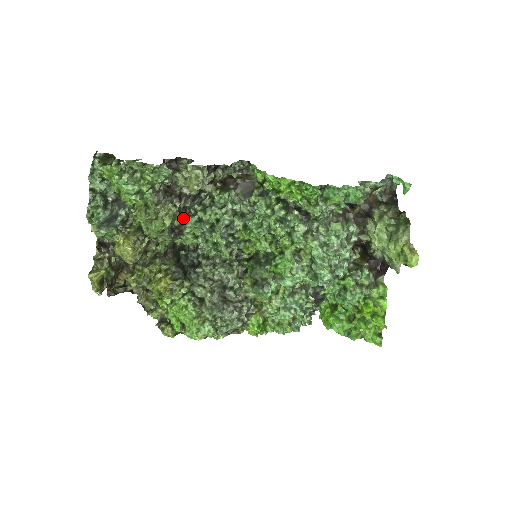
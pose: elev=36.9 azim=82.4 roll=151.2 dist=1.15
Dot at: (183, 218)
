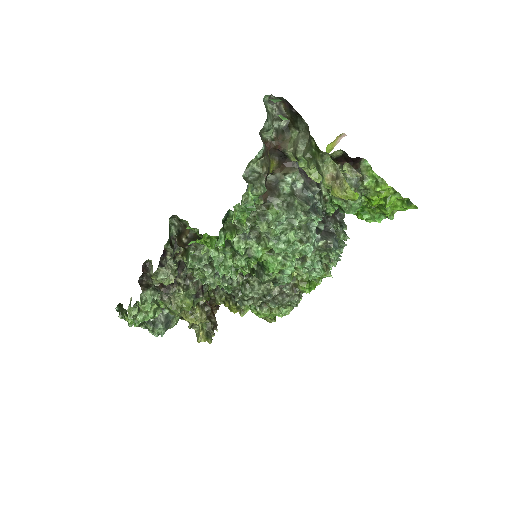
Dot at: (192, 286)
